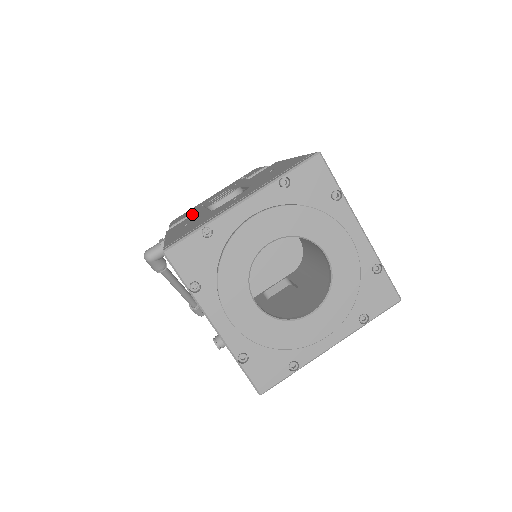
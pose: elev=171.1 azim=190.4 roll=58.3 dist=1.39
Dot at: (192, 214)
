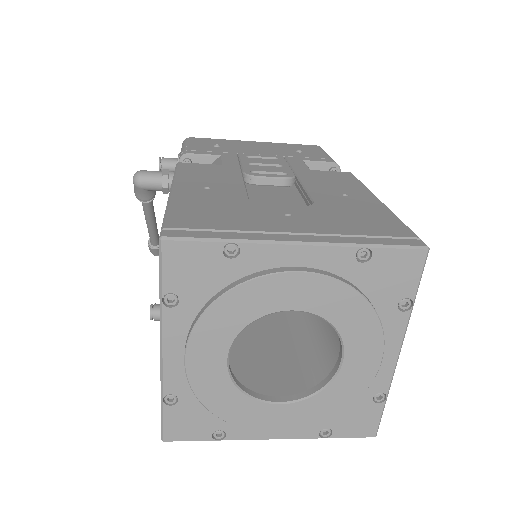
Dot at: (220, 159)
